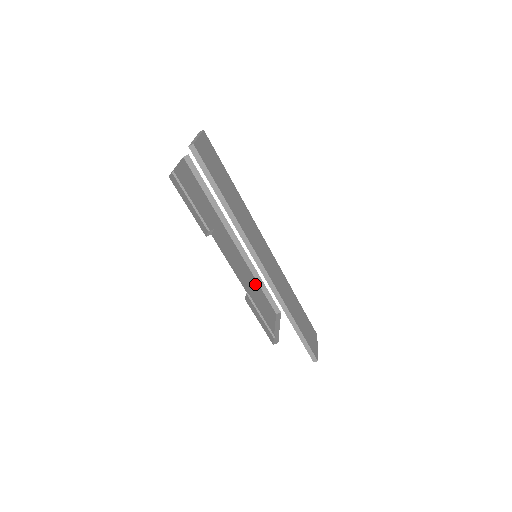
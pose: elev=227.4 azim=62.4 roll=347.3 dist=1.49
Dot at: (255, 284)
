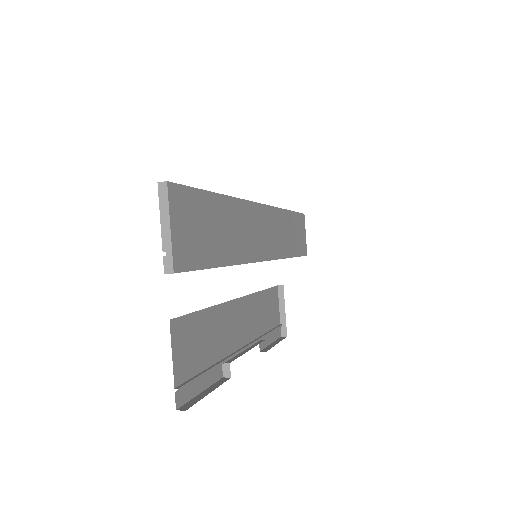
Dot at: (261, 299)
